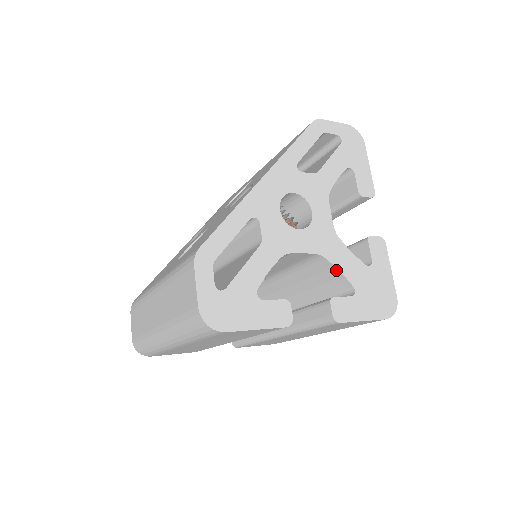
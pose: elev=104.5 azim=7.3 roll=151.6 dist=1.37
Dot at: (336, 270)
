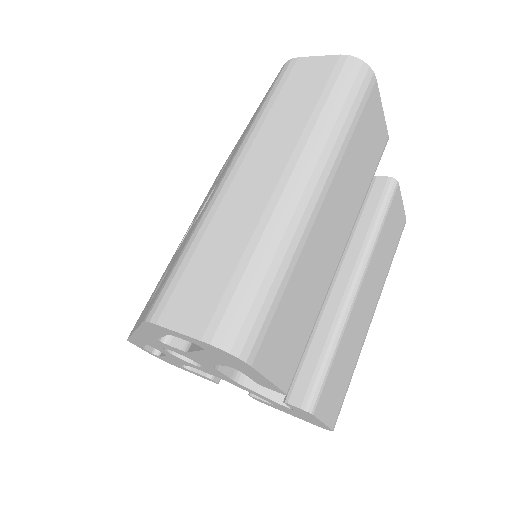
Dot at: occluded
